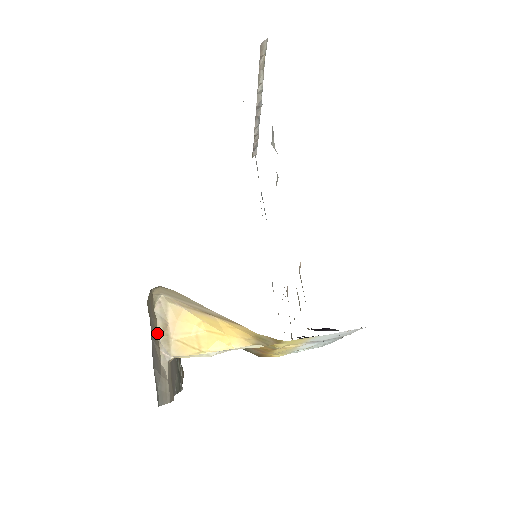
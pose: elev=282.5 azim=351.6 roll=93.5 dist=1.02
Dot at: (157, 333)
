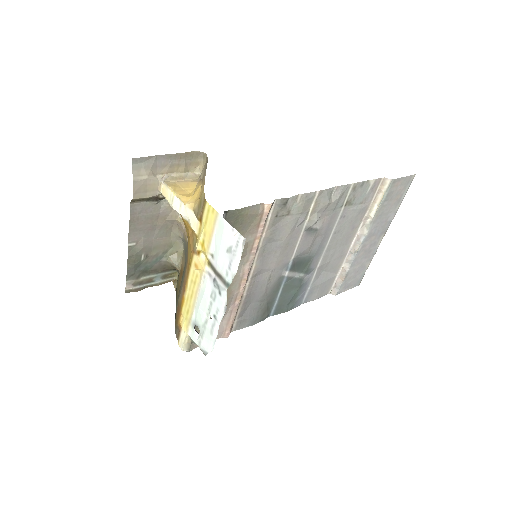
Dot at: (176, 172)
